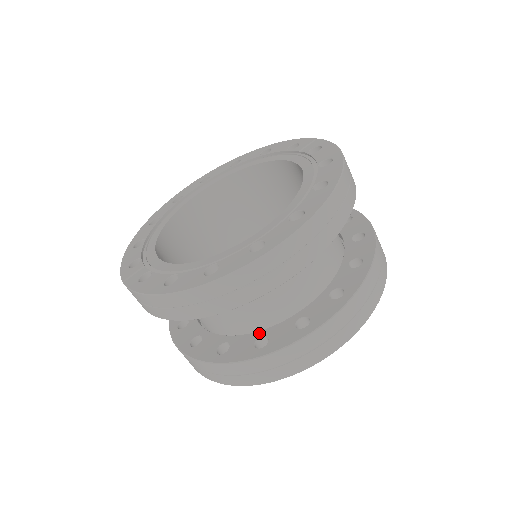
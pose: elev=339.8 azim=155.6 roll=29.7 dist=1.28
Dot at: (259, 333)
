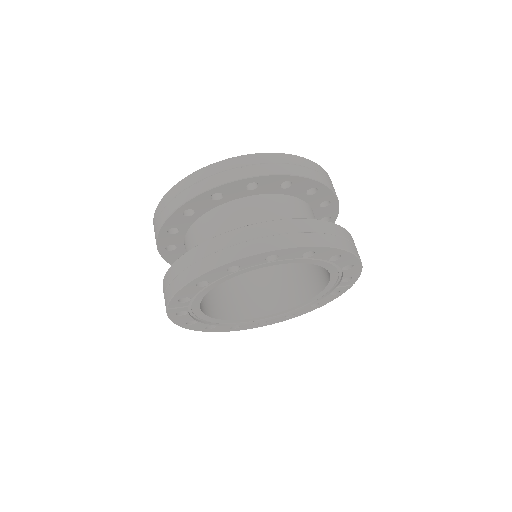
Dot at: occluded
